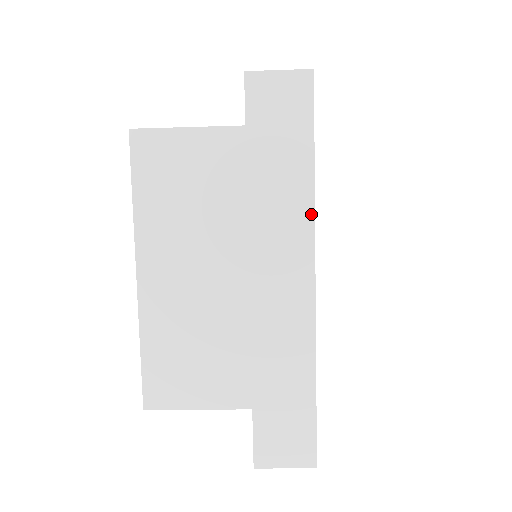
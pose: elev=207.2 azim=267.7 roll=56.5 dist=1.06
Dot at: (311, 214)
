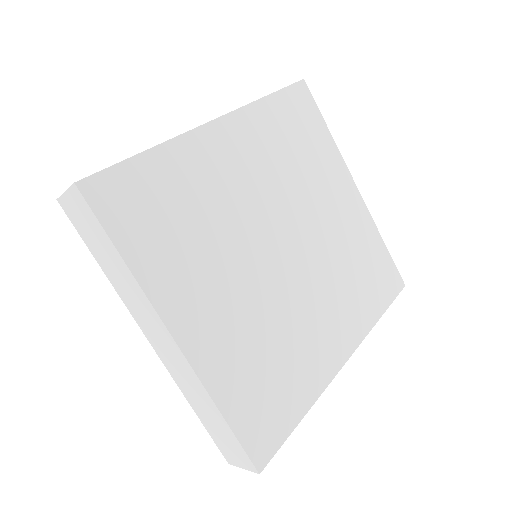
Dot at: (143, 293)
